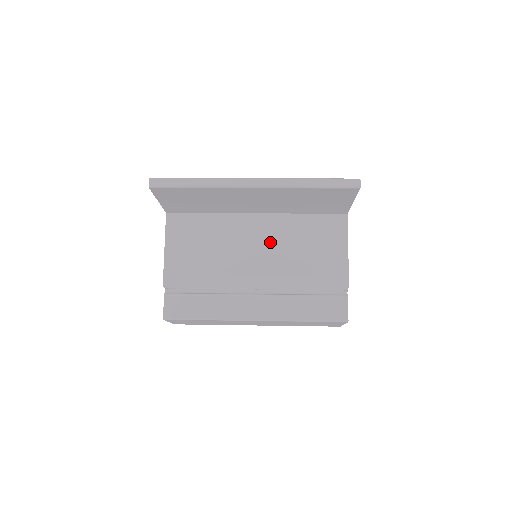
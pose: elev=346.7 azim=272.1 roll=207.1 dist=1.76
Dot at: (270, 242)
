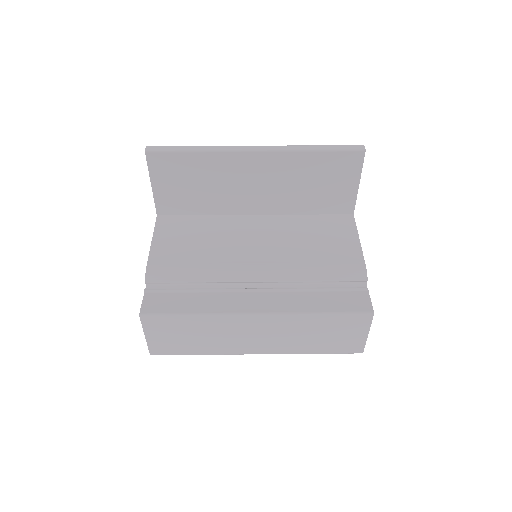
Dot at: (272, 237)
